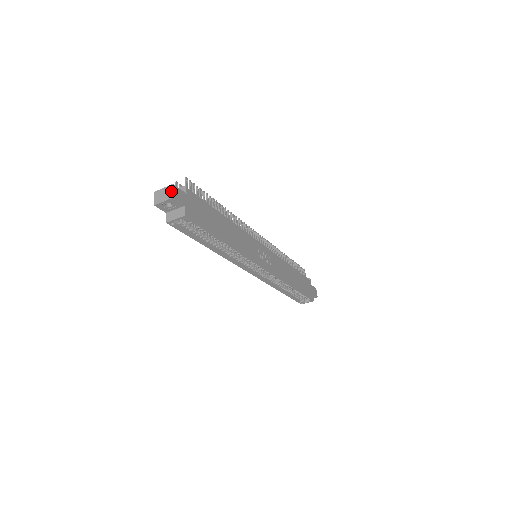
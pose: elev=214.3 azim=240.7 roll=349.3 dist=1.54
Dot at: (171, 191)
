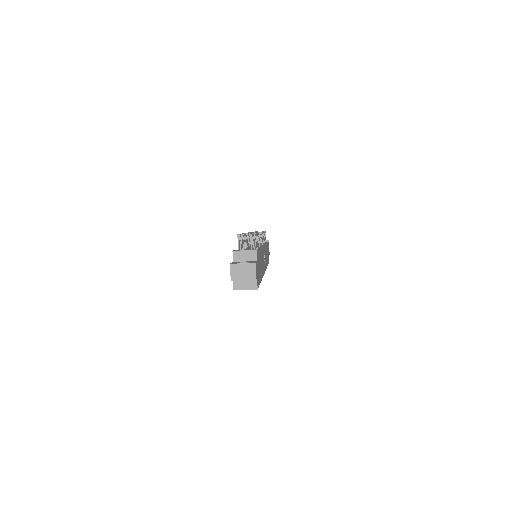
Dot at: (253, 272)
